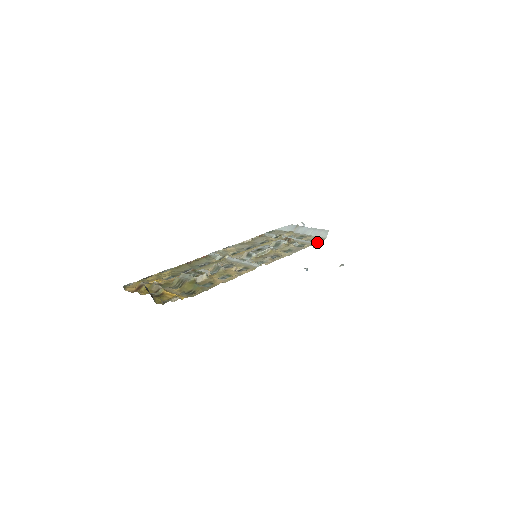
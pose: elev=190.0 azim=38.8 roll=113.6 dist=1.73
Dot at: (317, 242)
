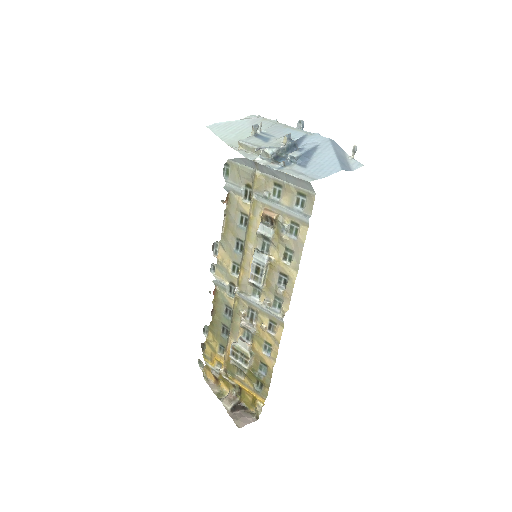
Dot at: (309, 213)
